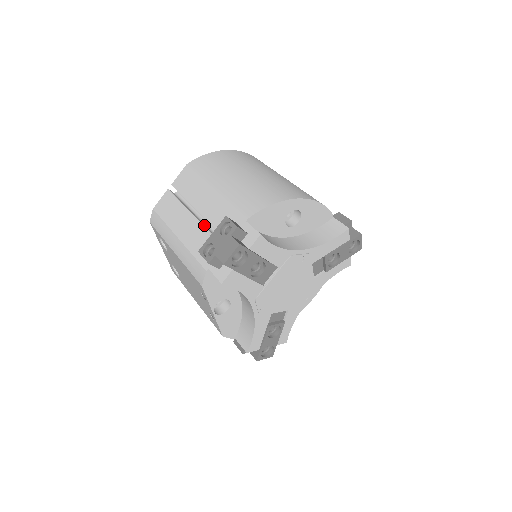
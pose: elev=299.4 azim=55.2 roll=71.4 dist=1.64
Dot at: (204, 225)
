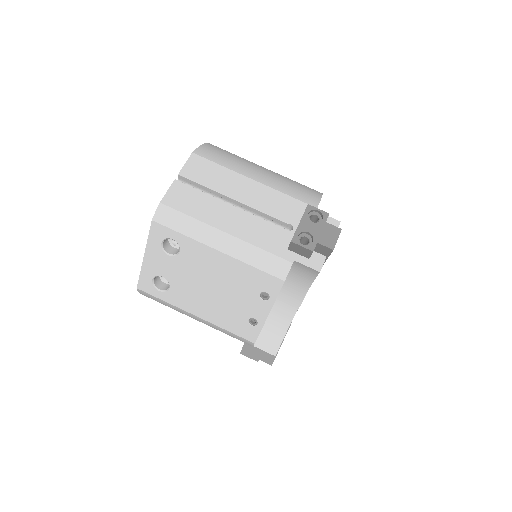
Dot at: (258, 218)
